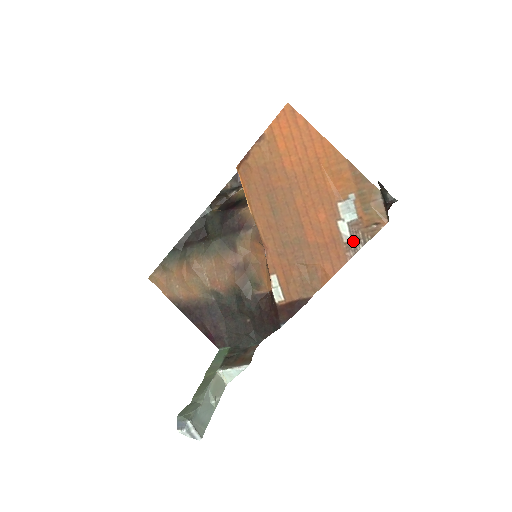
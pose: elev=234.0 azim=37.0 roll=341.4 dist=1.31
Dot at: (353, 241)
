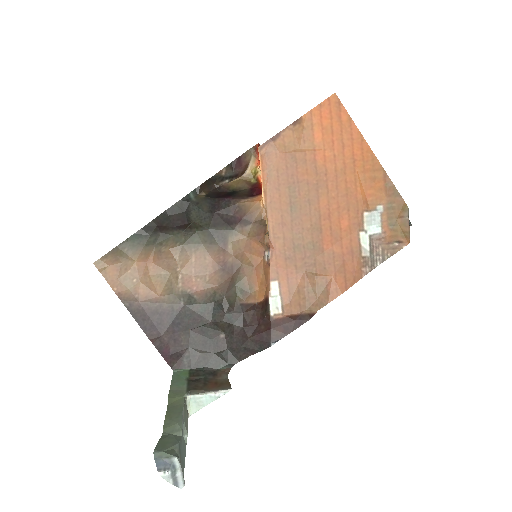
Dot at: (372, 256)
